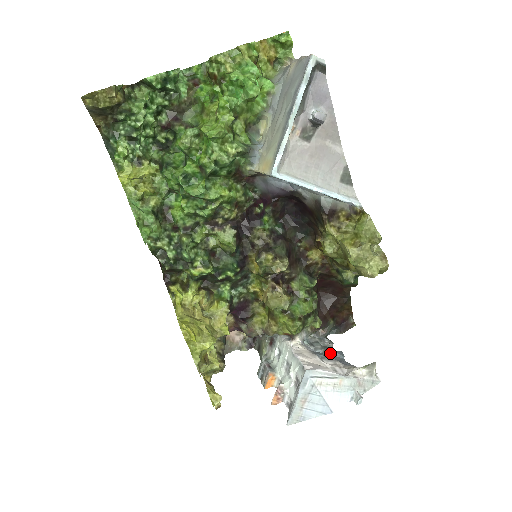
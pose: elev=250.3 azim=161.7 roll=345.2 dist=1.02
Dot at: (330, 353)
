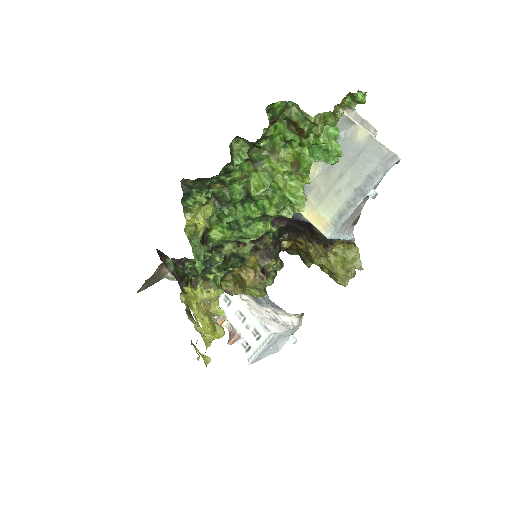
Dot at: occluded
